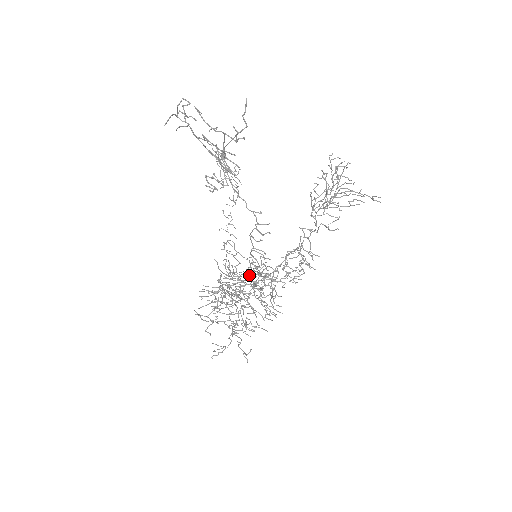
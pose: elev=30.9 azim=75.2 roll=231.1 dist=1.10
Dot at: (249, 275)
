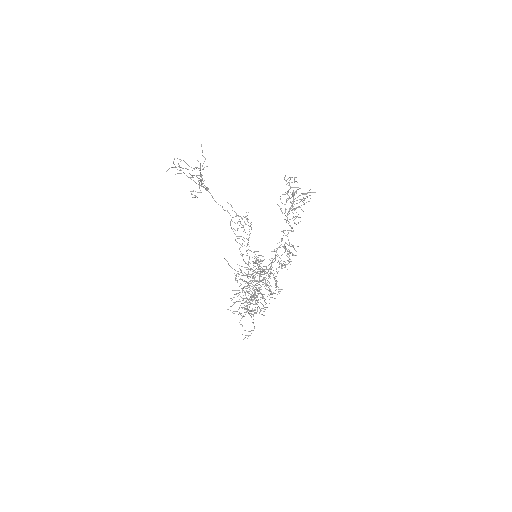
Dot at: occluded
